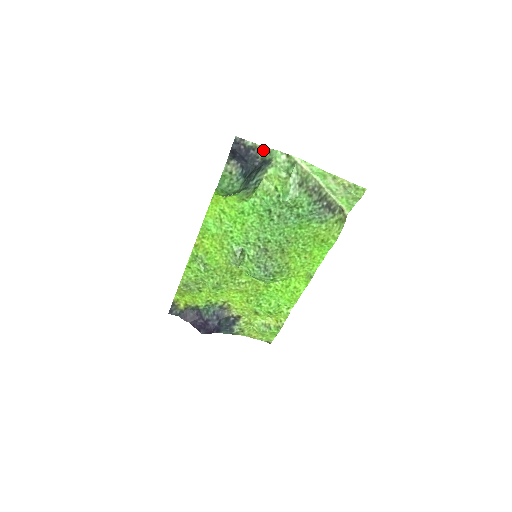
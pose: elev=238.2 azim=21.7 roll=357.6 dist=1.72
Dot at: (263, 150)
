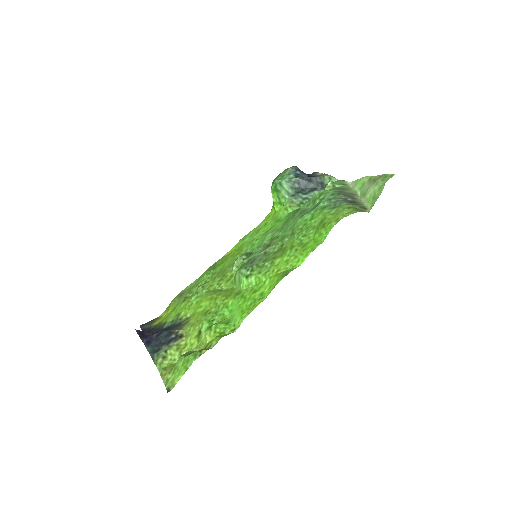
Dot at: (326, 175)
